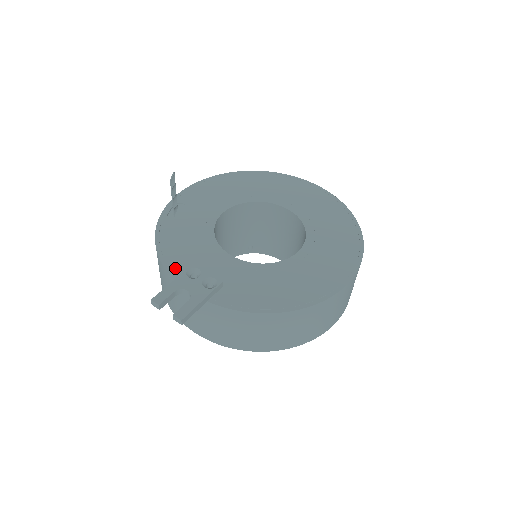
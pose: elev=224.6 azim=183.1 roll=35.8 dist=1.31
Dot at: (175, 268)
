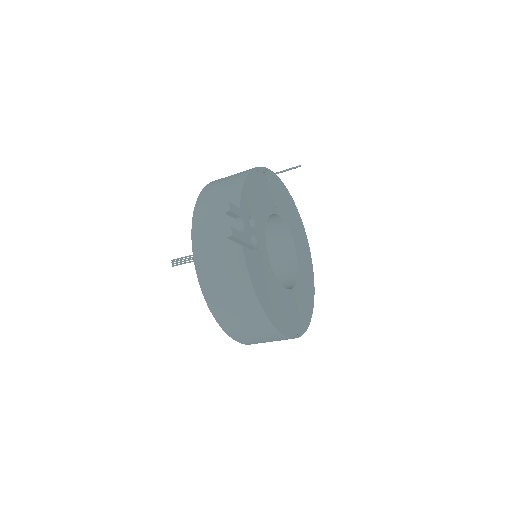
Dot at: (244, 204)
